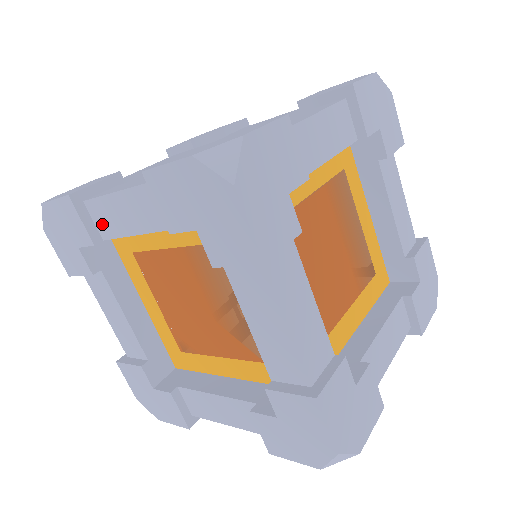
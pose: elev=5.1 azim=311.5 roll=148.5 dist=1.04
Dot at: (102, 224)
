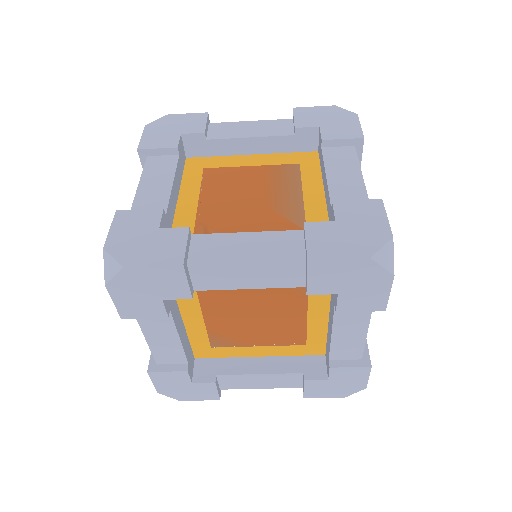
Dot at: (216, 132)
